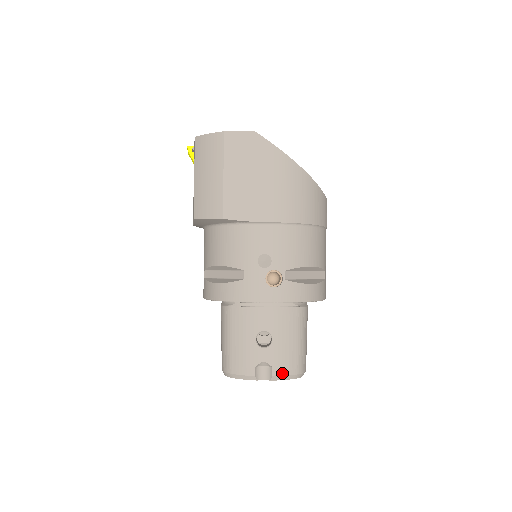
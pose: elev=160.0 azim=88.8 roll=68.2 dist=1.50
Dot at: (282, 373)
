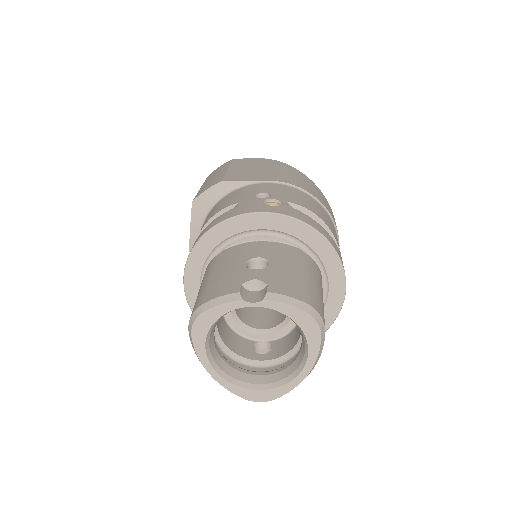
Dot at: (283, 292)
